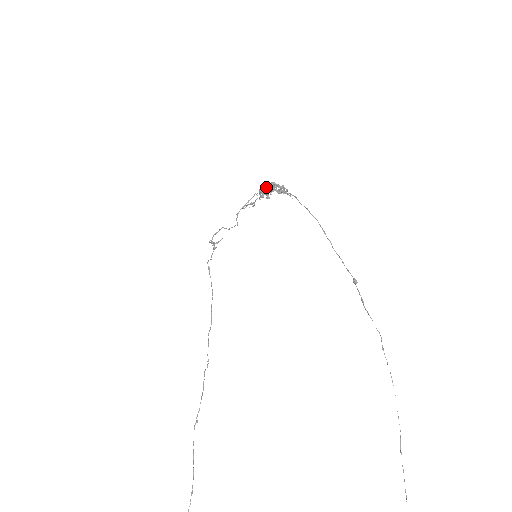
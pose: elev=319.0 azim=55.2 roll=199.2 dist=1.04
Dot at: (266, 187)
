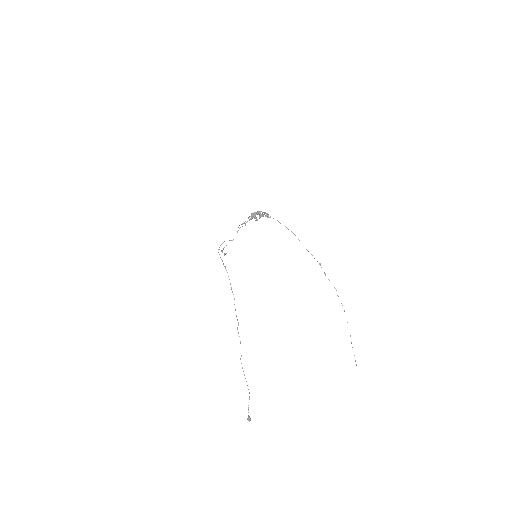
Dot at: (255, 214)
